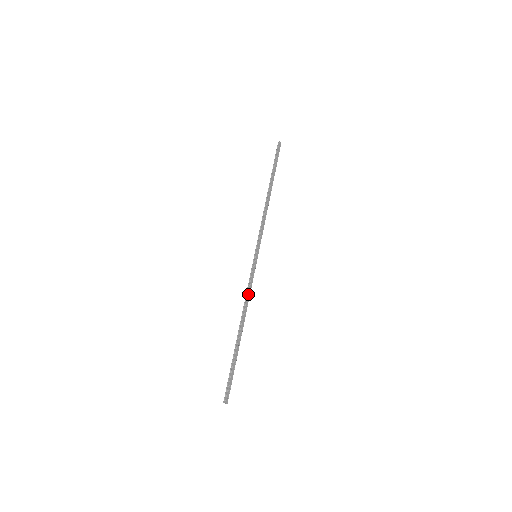
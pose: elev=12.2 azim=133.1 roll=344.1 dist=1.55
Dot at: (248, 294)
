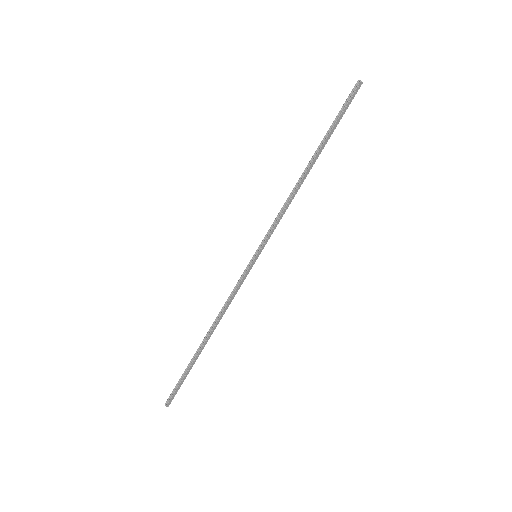
Dot at: (229, 302)
